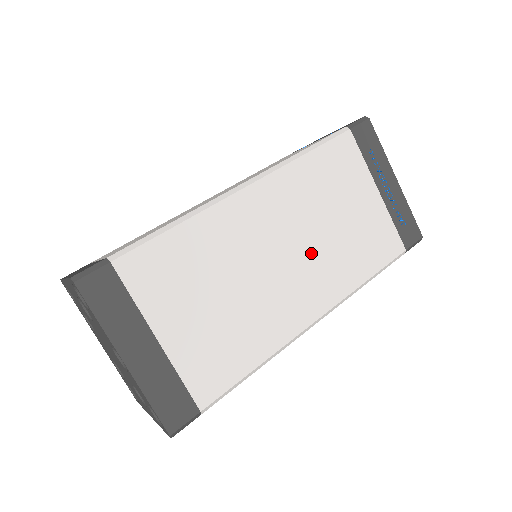
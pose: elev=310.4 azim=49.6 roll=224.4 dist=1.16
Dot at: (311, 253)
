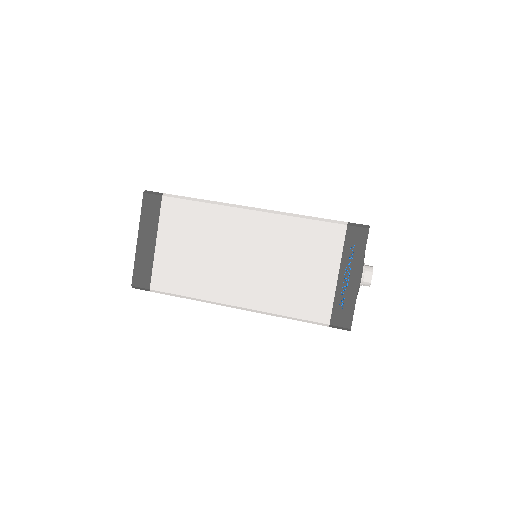
Dot at: (261, 271)
